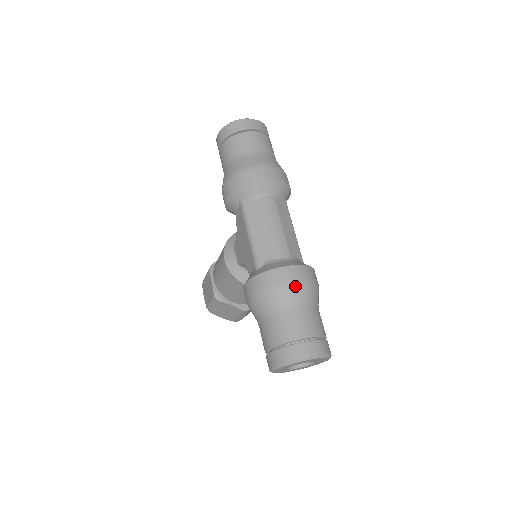
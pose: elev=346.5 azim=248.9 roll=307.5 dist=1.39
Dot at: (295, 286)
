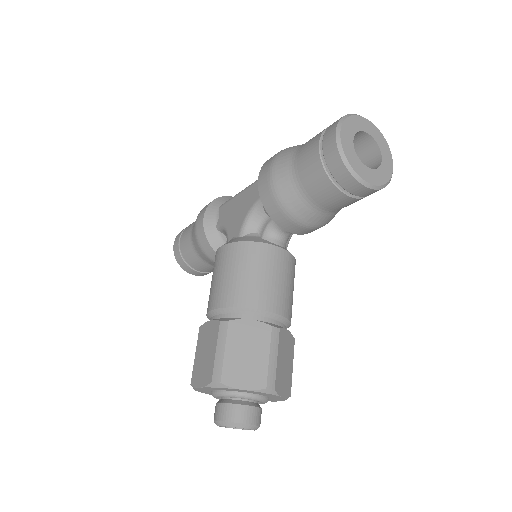
Dot at: occluded
